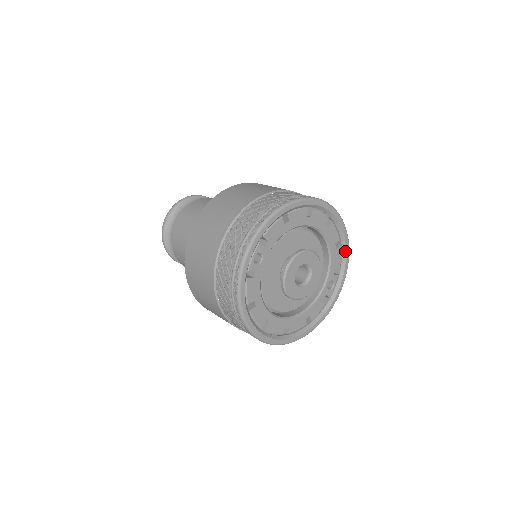
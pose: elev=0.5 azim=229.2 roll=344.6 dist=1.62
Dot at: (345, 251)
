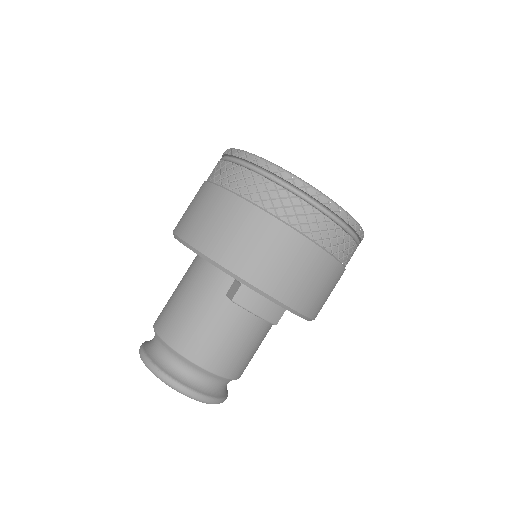
Dot at: occluded
